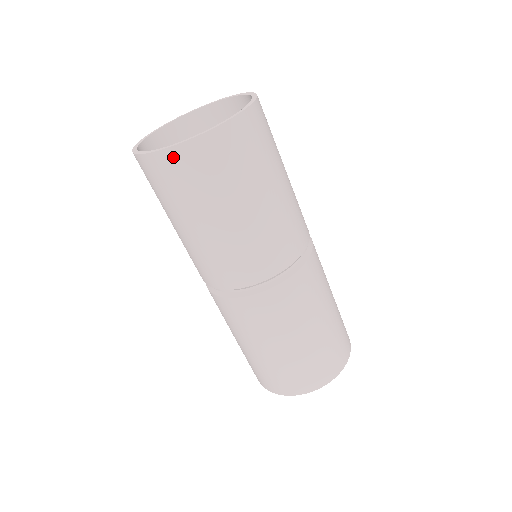
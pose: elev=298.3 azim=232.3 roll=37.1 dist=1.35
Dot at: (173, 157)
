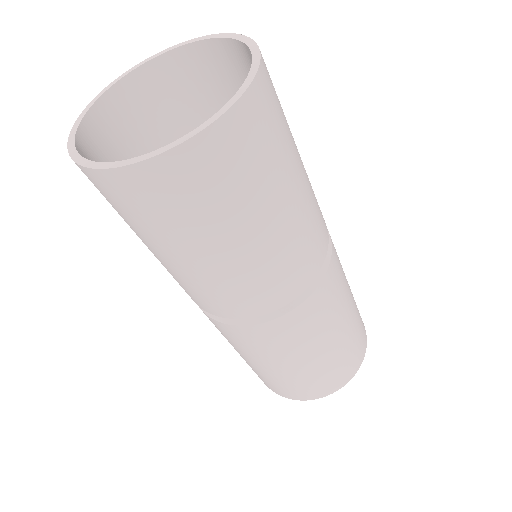
Dot at: (104, 180)
